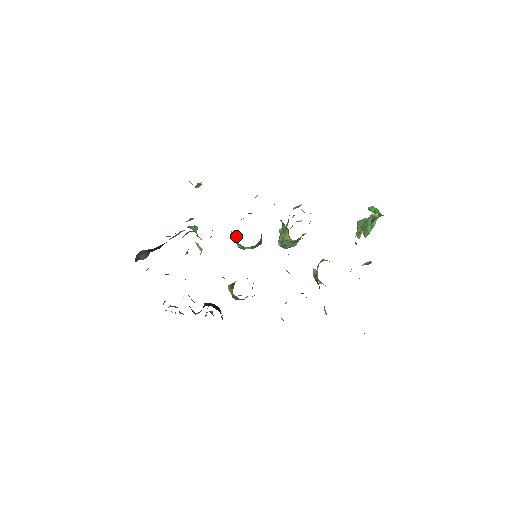
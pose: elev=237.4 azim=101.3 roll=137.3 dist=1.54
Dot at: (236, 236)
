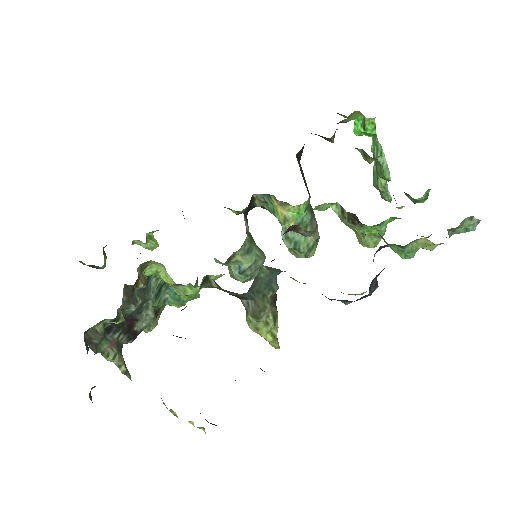
Dot at: (228, 269)
